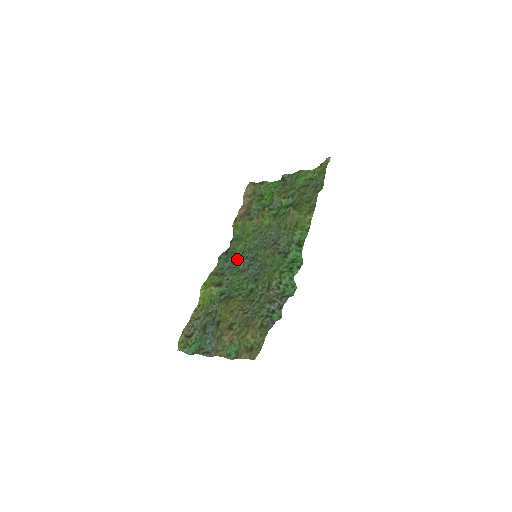
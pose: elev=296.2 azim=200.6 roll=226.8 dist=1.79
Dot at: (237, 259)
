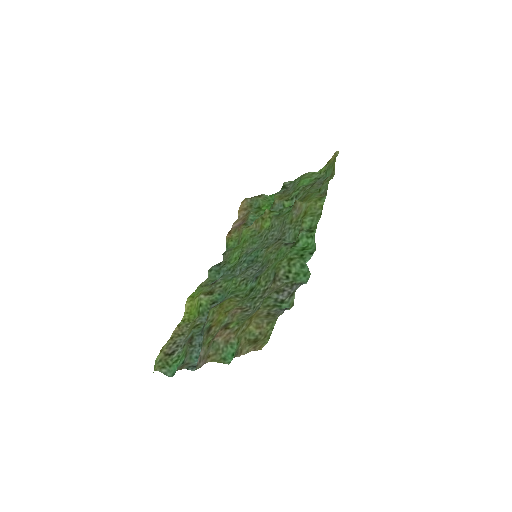
Dot at: (232, 266)
